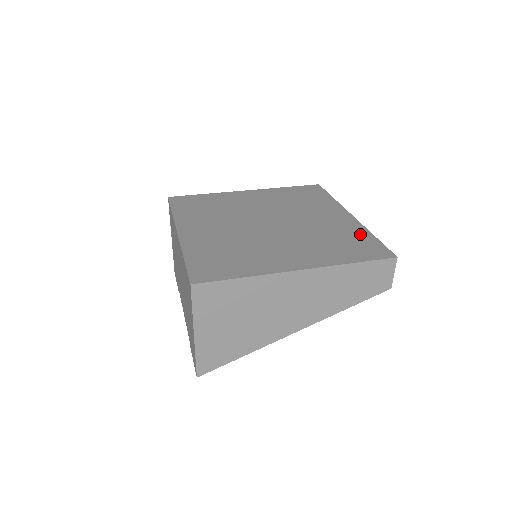
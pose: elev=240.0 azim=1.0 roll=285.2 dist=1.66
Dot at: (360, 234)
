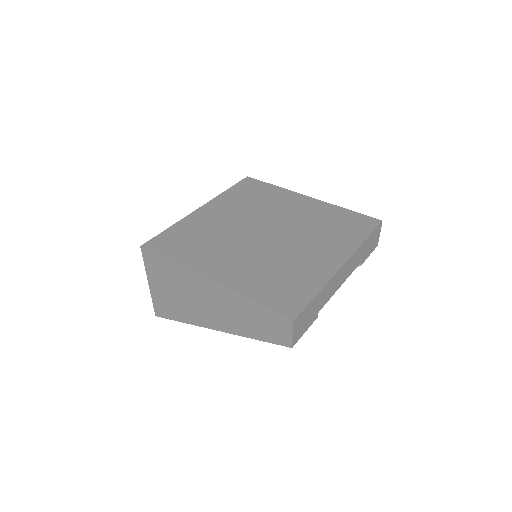
Dot at: (310, 283)
